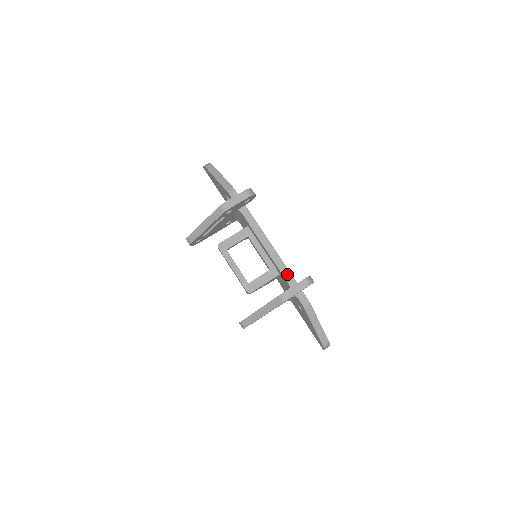
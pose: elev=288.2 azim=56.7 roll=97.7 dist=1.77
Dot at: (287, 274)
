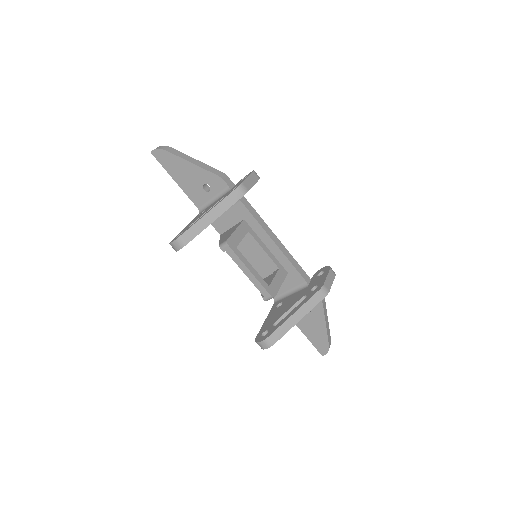
Dot at: (300, 270)
